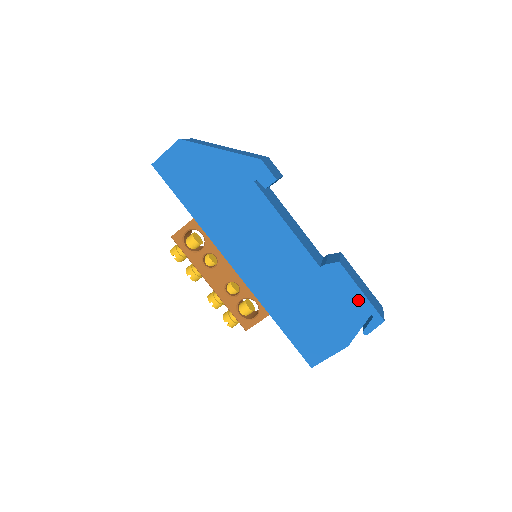
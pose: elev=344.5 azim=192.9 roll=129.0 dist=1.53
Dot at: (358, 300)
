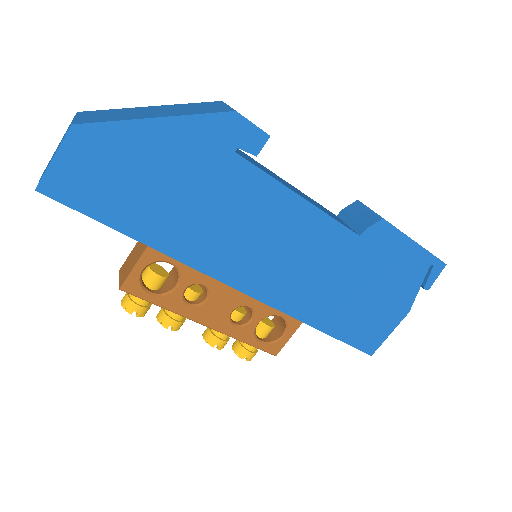
Dot at: (413, 255)
